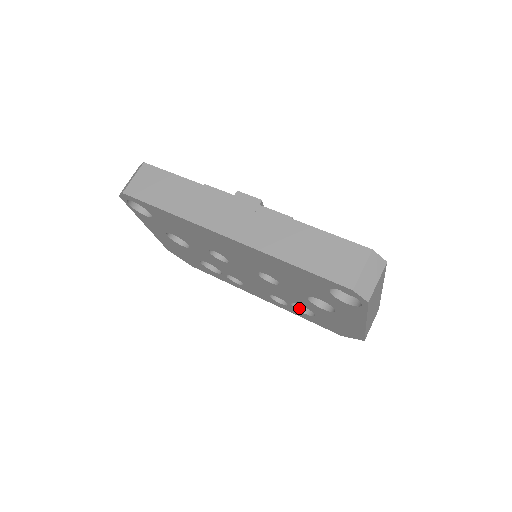
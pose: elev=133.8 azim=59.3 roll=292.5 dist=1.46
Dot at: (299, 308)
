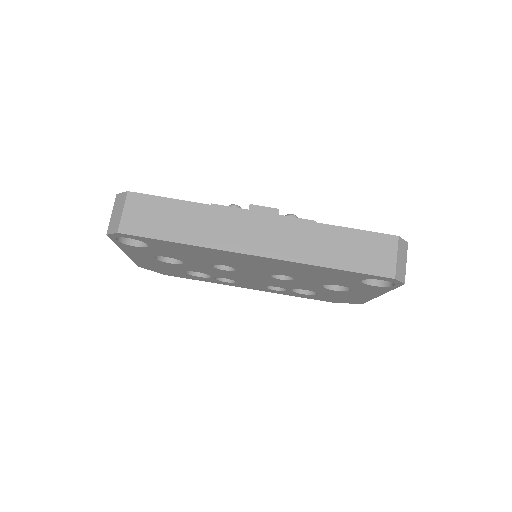
Dot at: (297, 290)
